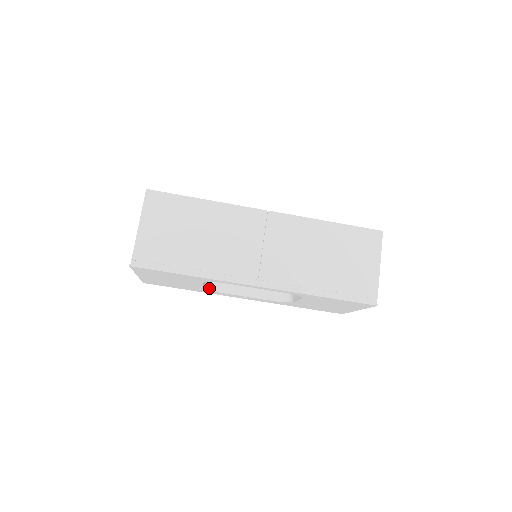
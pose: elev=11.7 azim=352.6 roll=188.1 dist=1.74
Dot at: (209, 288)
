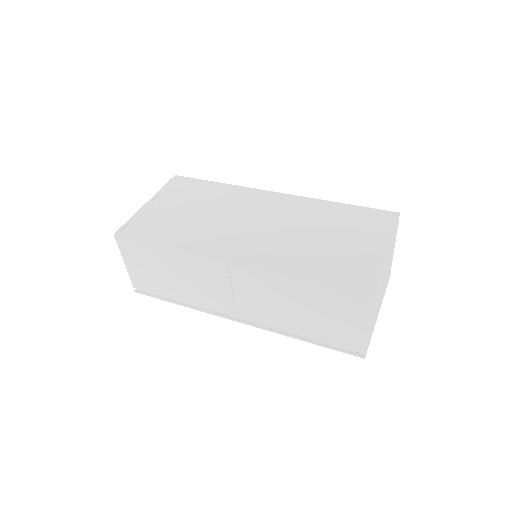
Dot at: occluded
